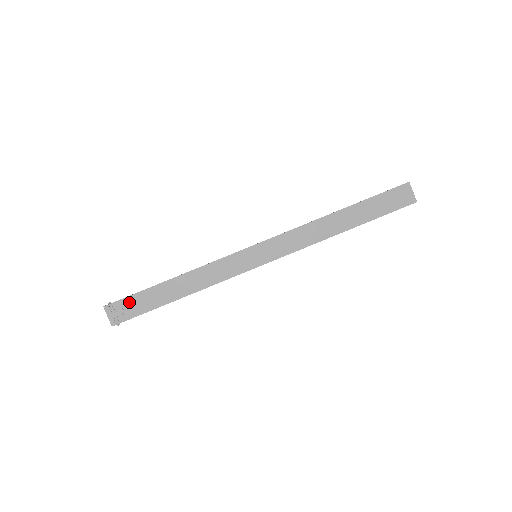
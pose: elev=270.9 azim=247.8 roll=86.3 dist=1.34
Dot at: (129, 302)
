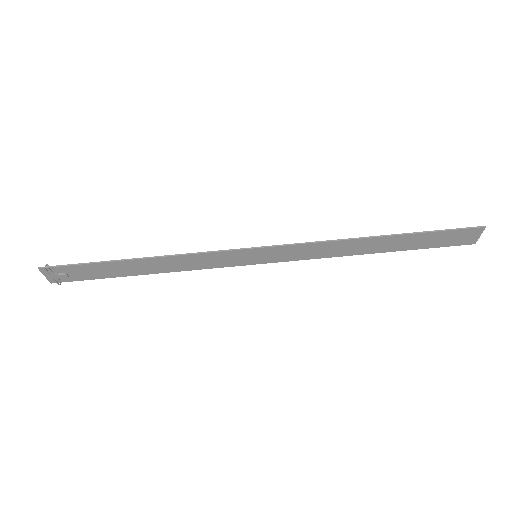
Dot at: (75, 269)
